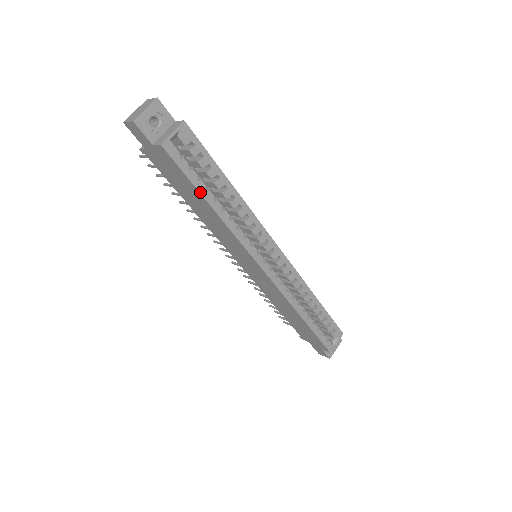
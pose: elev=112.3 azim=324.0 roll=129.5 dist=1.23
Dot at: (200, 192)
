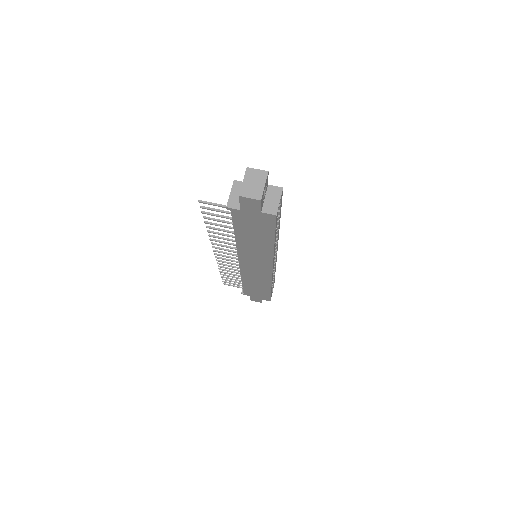
Dot at: occluded
